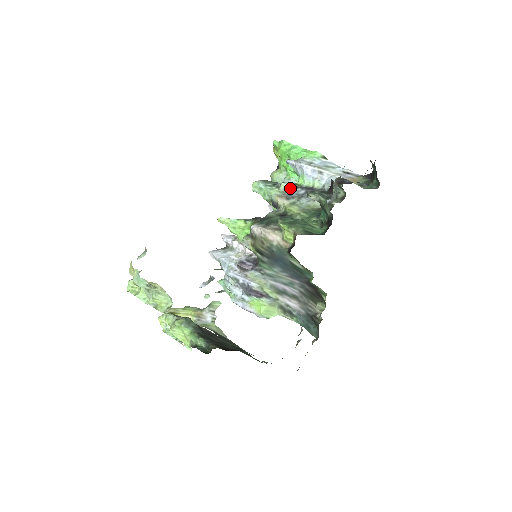
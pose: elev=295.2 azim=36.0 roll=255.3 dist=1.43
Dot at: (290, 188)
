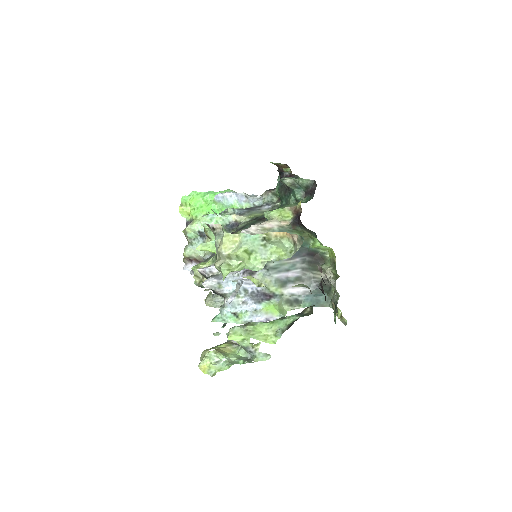
Dot at: (236, 210)
